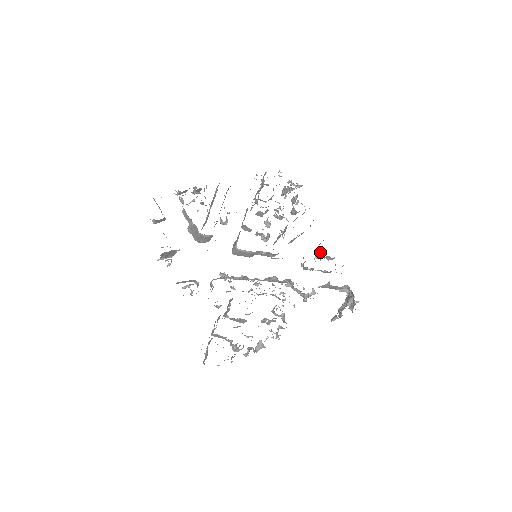
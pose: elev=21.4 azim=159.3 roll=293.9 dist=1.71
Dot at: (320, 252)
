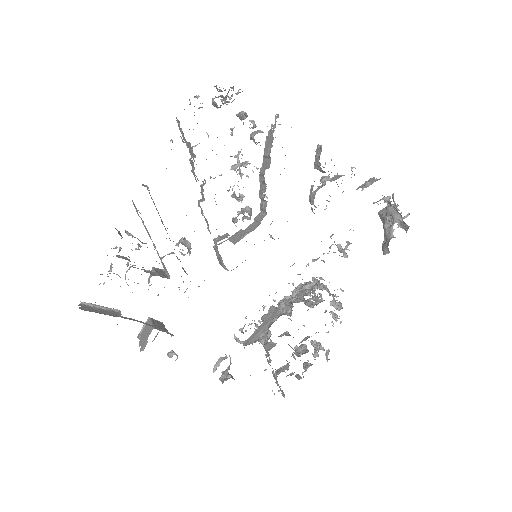
Dot at: occluded
